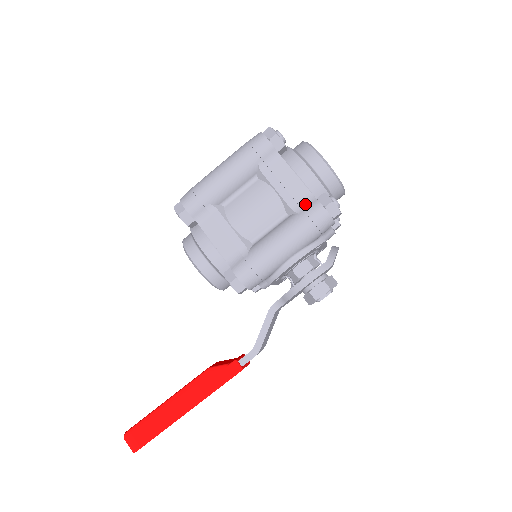
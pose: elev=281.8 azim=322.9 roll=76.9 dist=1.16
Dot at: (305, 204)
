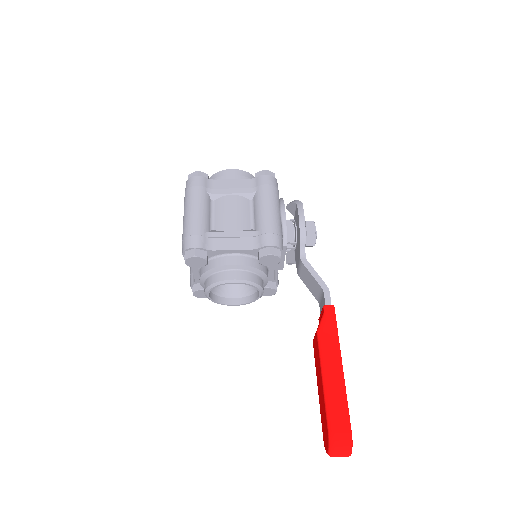
Dot at: (254, 185)
